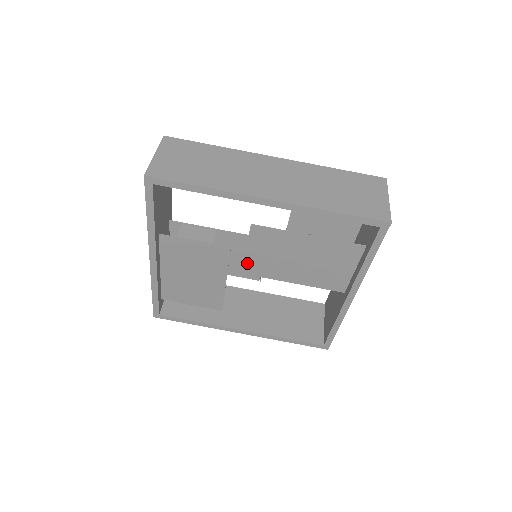
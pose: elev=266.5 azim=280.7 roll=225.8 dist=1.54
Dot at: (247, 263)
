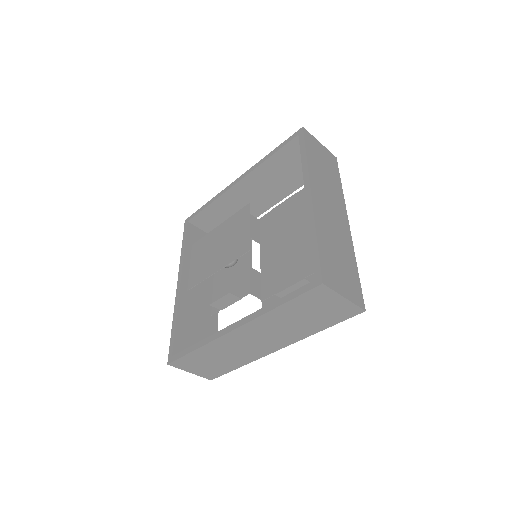
Dot at: occluded
